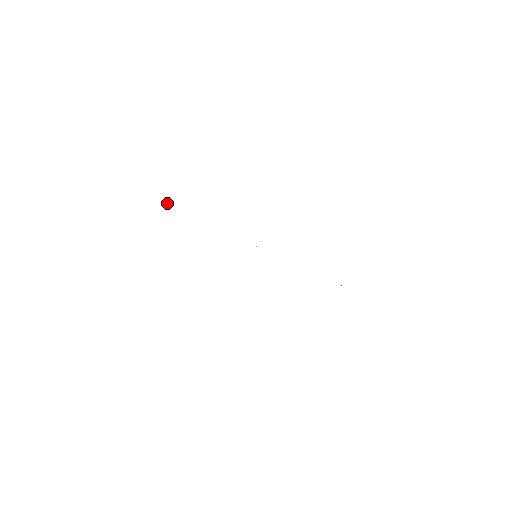
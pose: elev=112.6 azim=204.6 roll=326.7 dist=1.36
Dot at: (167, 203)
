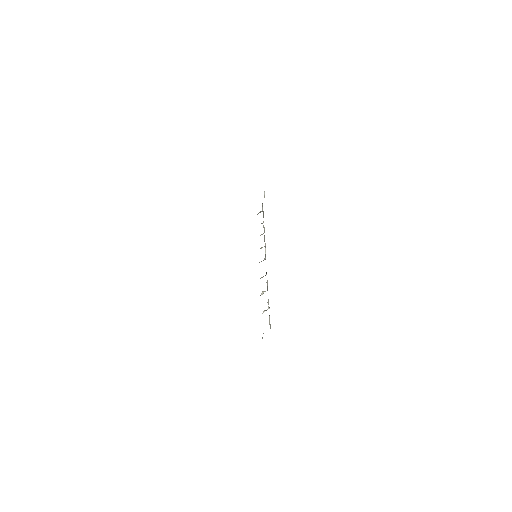
Dot at: (264, 195)
